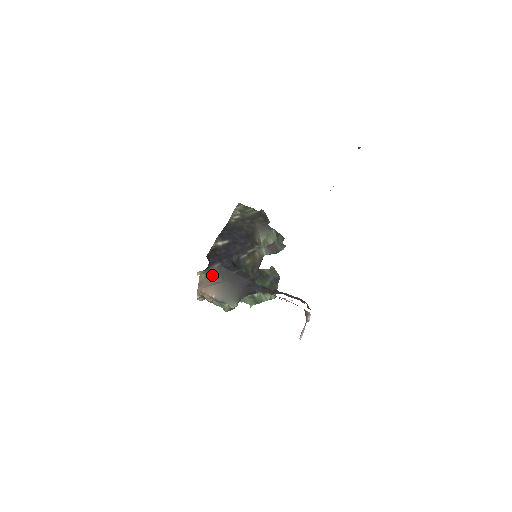
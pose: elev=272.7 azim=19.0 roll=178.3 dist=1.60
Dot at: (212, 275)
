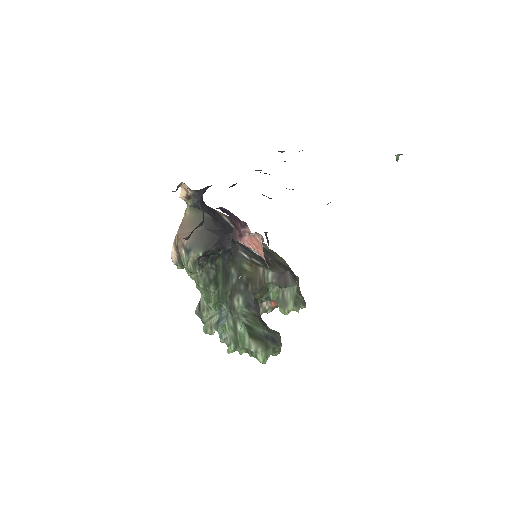
Dot at: (197, 218)
